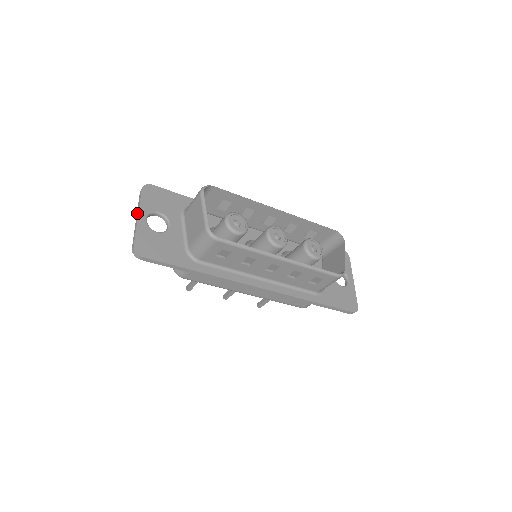
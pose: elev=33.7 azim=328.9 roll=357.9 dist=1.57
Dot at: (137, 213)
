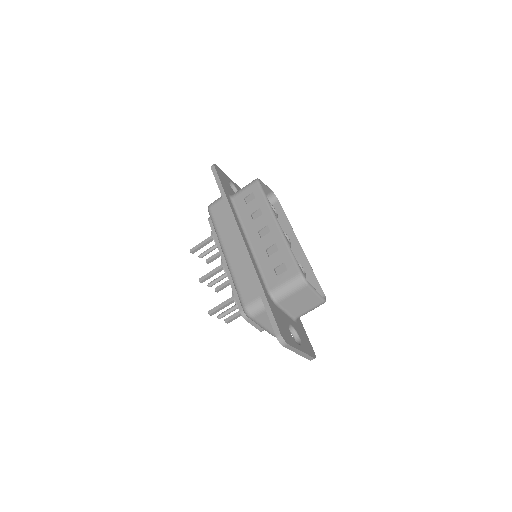
Dot at: occluded
